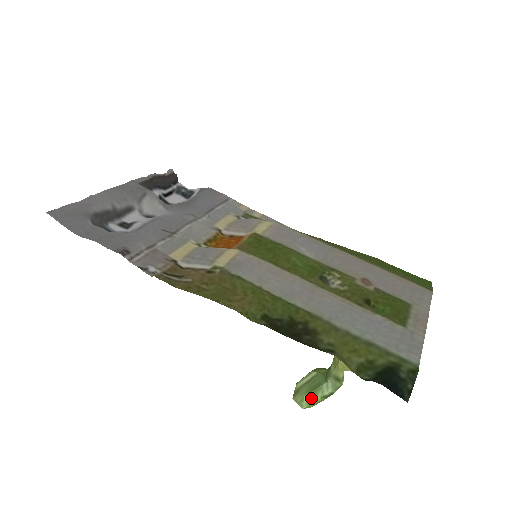
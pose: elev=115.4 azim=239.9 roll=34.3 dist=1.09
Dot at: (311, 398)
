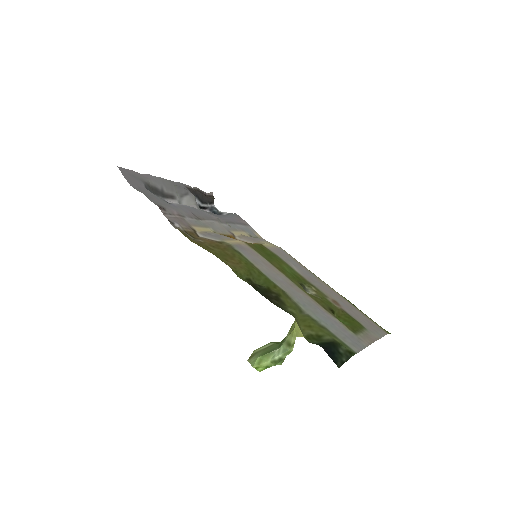
Dot at: (263, 360)
